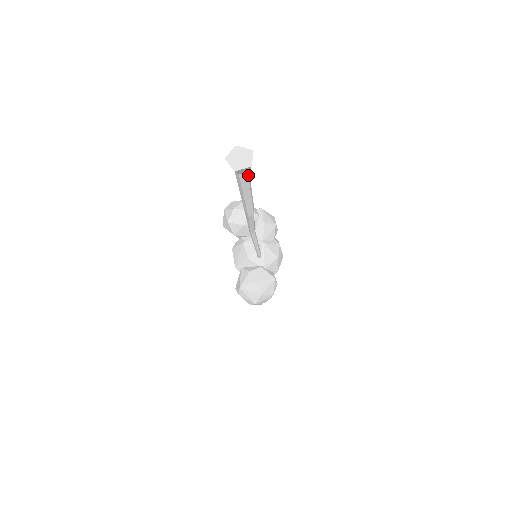
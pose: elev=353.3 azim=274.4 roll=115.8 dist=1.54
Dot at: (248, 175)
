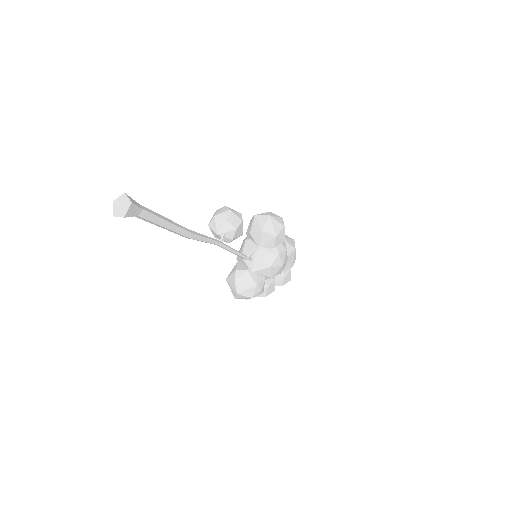
Dot at: (143, 217)
